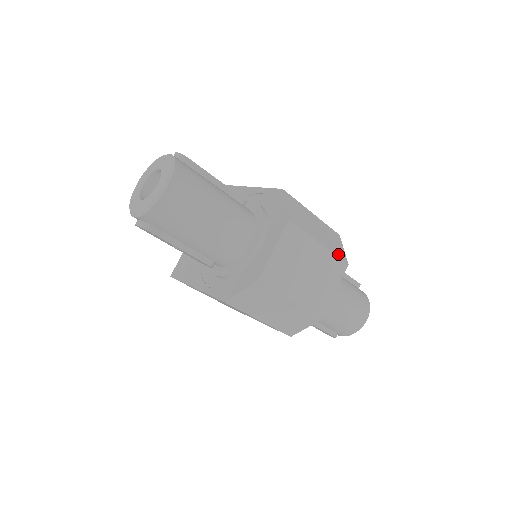
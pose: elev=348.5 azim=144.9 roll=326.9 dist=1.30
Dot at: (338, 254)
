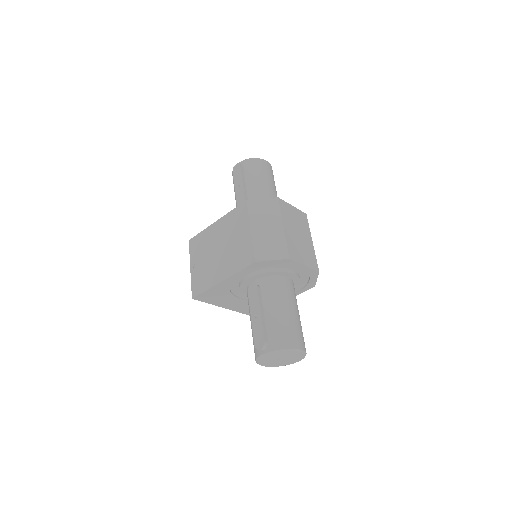
Dot at: occluded
